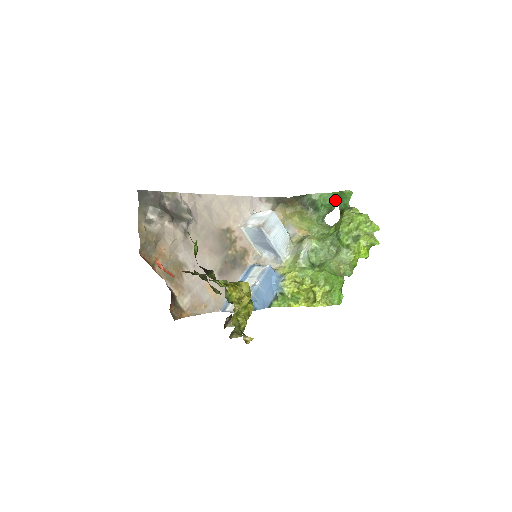
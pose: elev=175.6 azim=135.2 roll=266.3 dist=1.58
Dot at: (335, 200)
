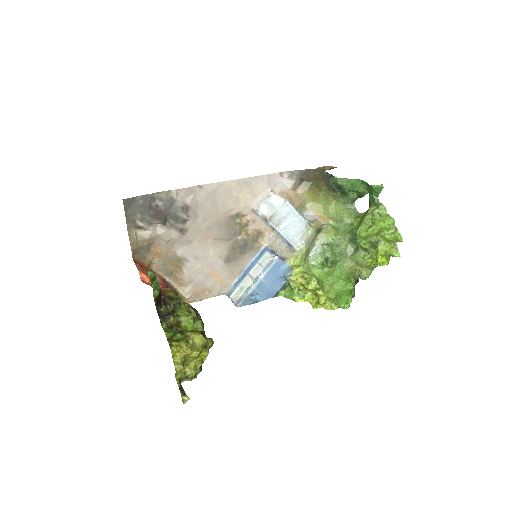
Dot at: (365, 188)
